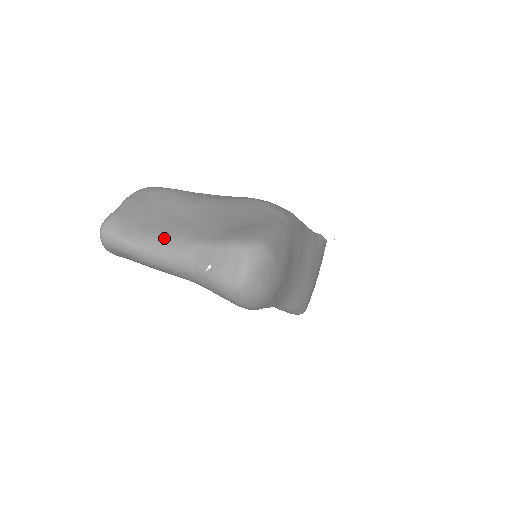
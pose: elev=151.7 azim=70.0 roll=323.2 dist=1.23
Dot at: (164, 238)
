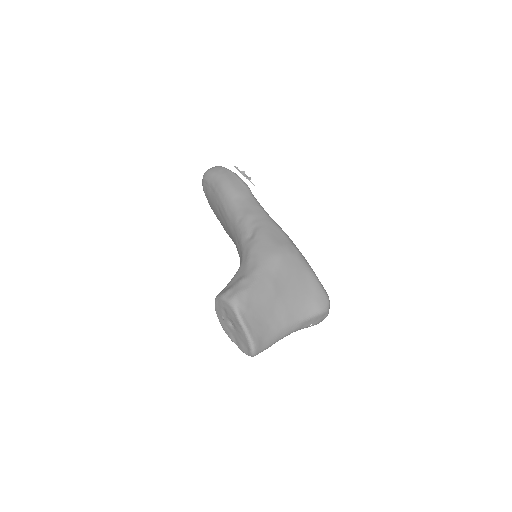
Dot at: (285, 331)
